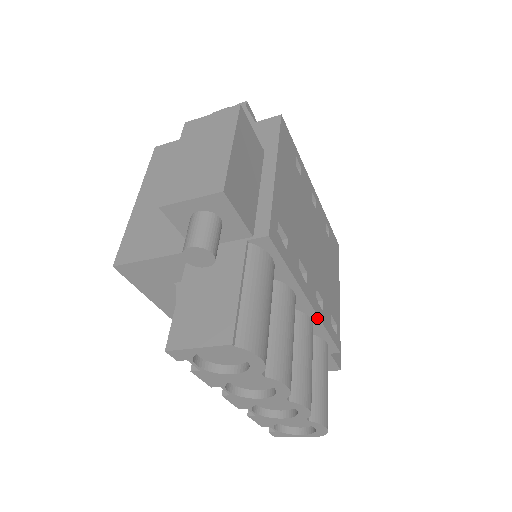
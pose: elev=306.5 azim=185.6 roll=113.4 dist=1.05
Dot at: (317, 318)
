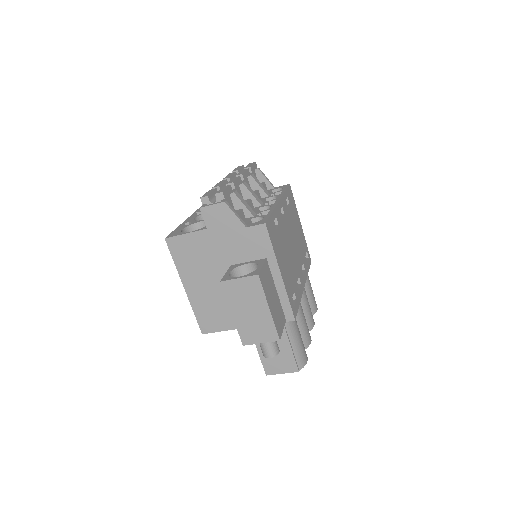
Dot at: (305, 280)
